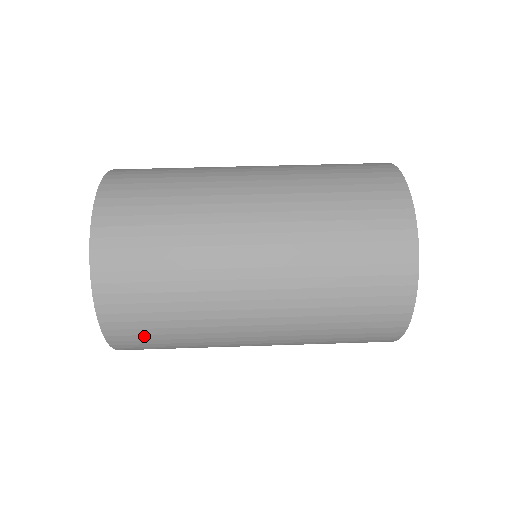
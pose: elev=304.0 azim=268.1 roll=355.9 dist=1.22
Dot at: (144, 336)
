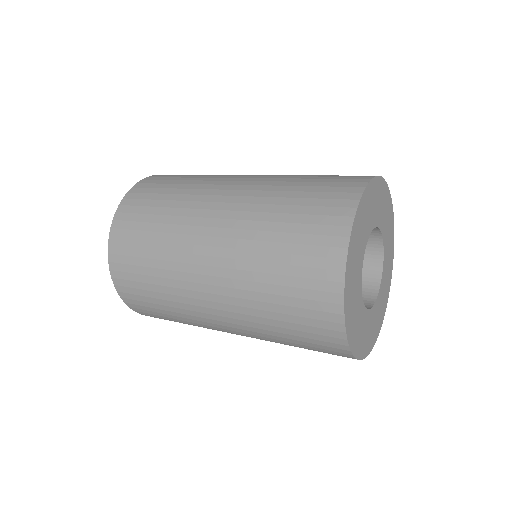
Dot at: (132, 241)
